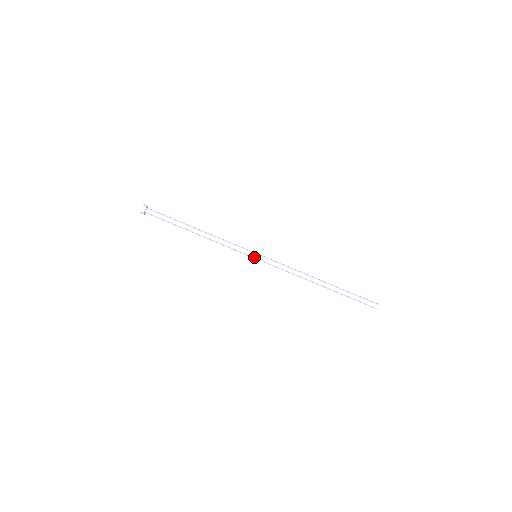
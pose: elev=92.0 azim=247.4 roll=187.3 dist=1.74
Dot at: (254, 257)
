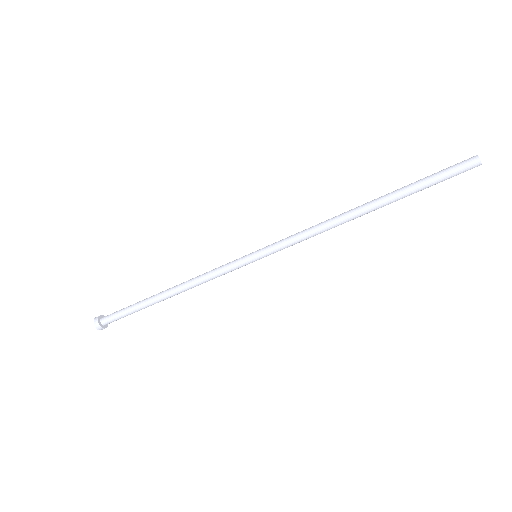
Dot at: (253, 259)
